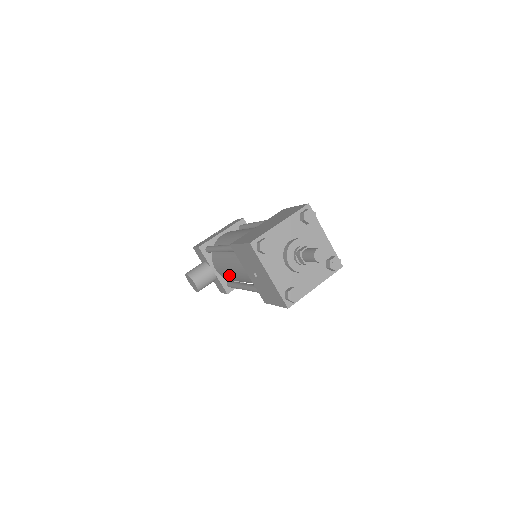
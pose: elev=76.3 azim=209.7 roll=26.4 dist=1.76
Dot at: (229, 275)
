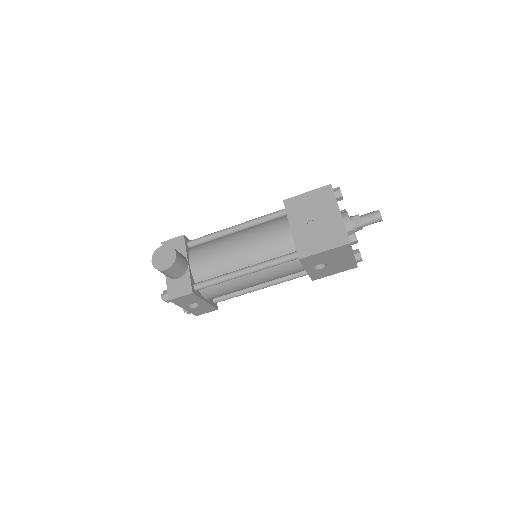
Dot at: (223, 260)
